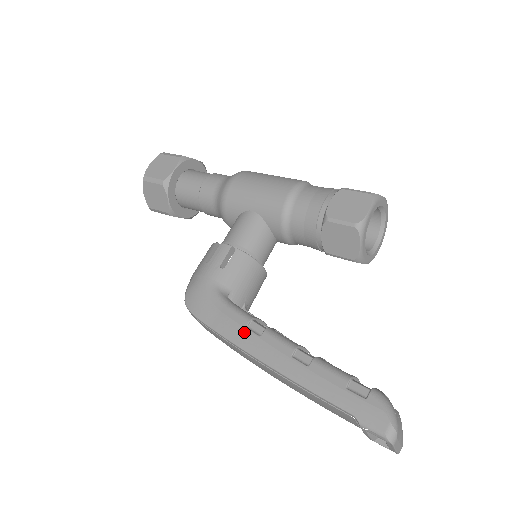
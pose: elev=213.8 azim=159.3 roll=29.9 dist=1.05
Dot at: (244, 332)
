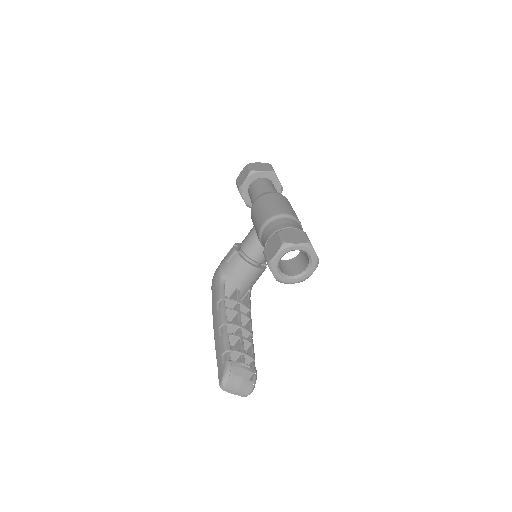
Dot at: (215, 305)
